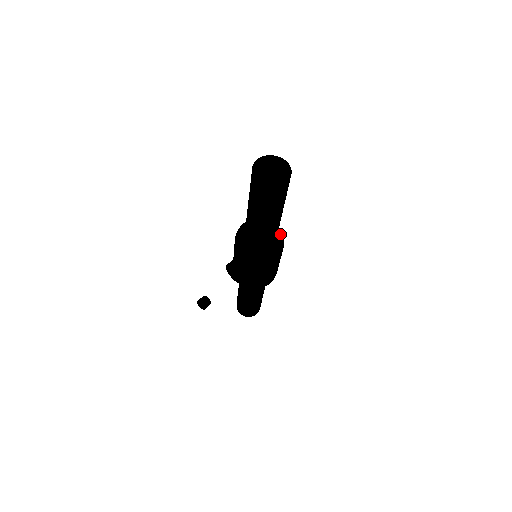
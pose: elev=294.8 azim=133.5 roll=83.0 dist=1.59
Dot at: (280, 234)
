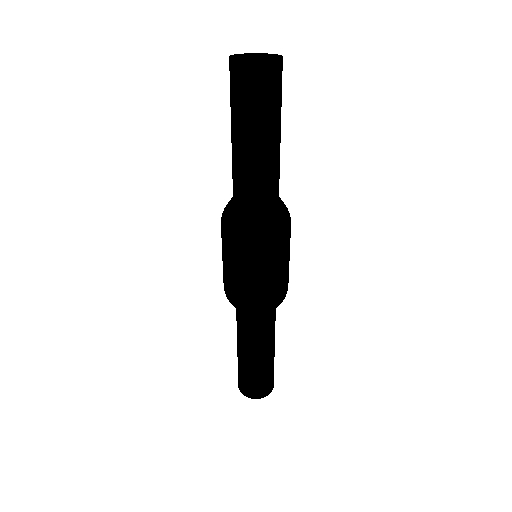
Dot at: occluded
